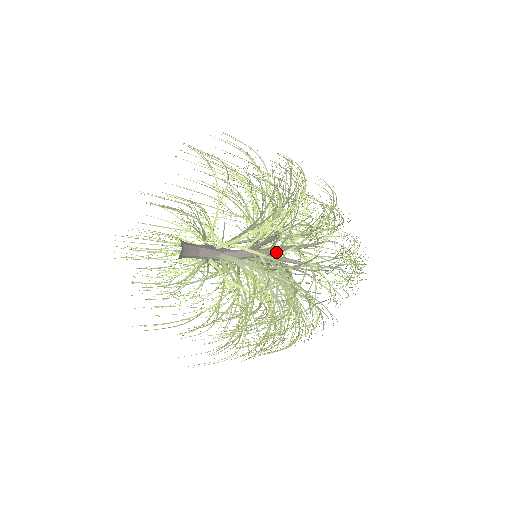
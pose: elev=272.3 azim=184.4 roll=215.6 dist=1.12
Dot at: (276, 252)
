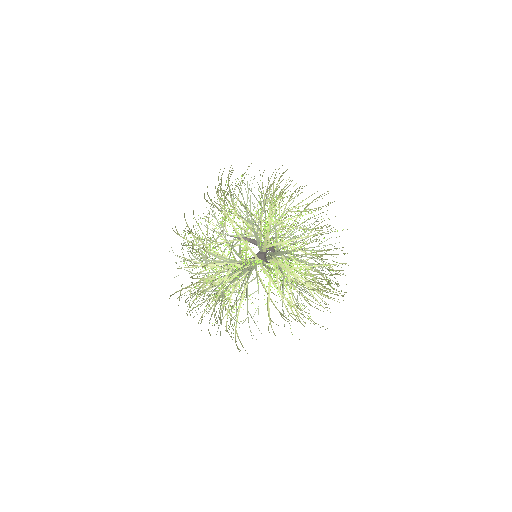
Dot at: (318, 224)
